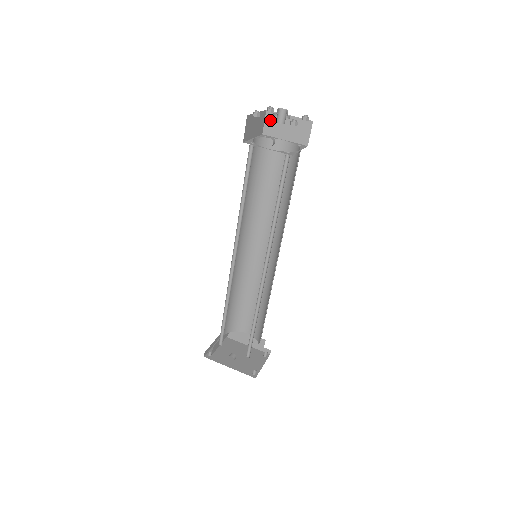
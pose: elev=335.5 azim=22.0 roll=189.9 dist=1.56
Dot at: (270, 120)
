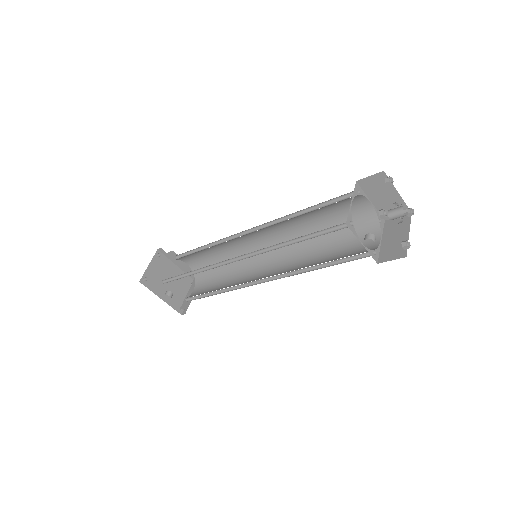
Dot at: (377, 180)
